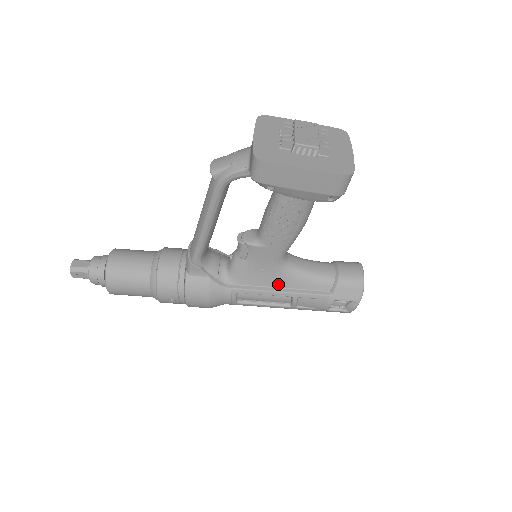
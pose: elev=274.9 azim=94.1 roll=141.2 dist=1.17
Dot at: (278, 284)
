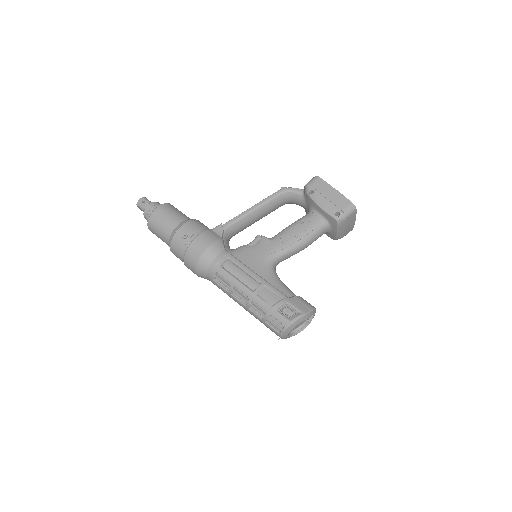
Dot at: (258, 272)
